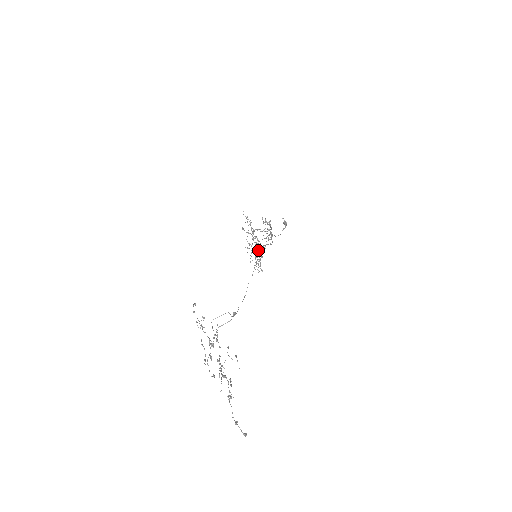
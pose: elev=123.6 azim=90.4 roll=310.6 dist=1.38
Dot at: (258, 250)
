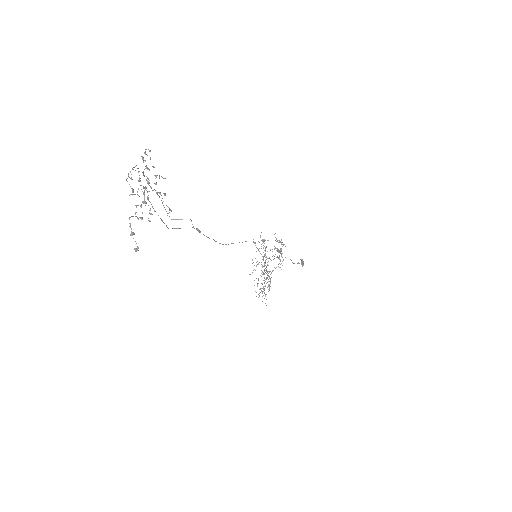
Dot at: occluded
